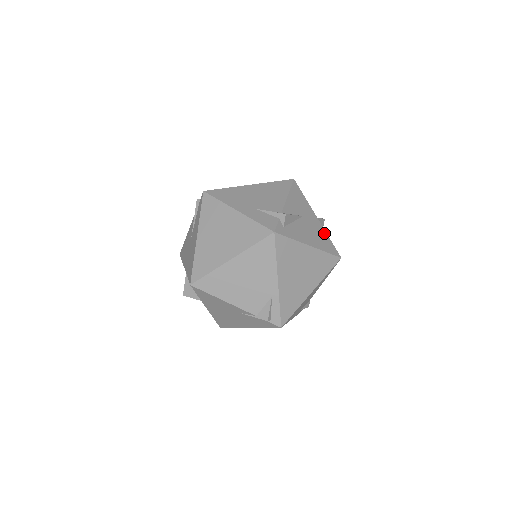
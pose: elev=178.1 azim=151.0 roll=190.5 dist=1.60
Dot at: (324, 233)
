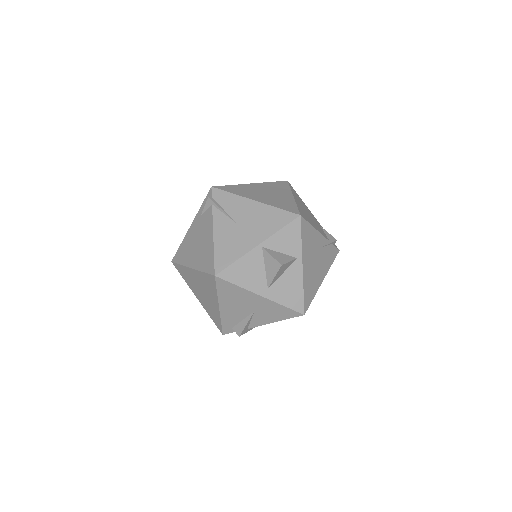
Dot at: occluded
